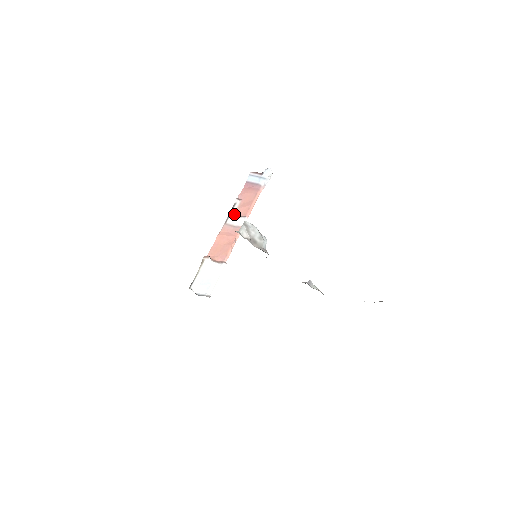
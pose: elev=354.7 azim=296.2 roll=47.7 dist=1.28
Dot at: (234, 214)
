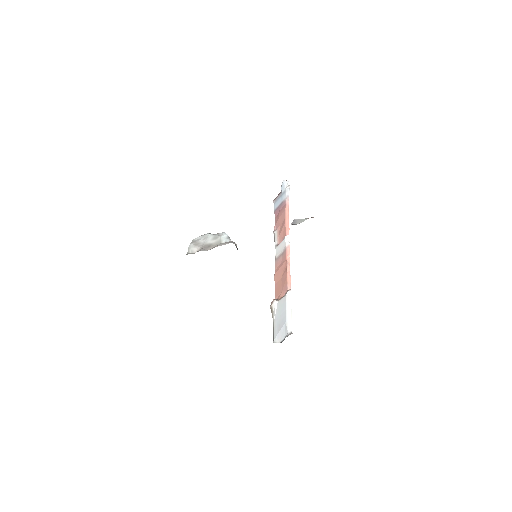
Dot at: (277, 245)
